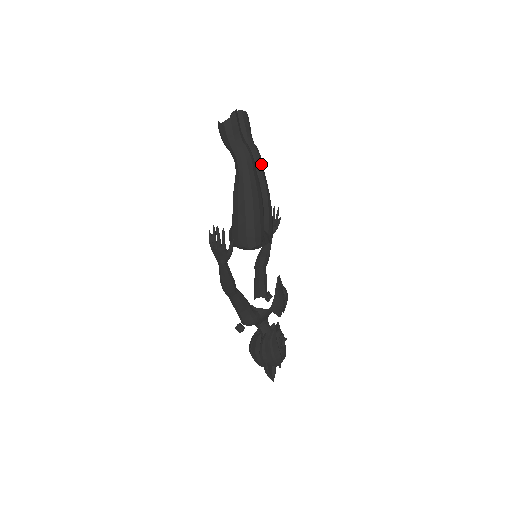
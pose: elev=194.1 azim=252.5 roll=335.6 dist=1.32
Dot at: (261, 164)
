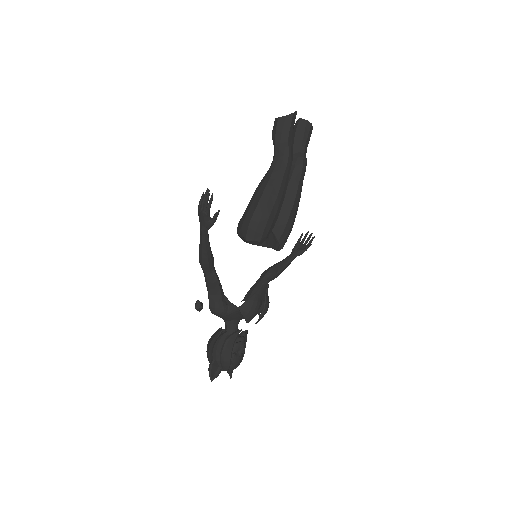
Dot at: (301, 174)
